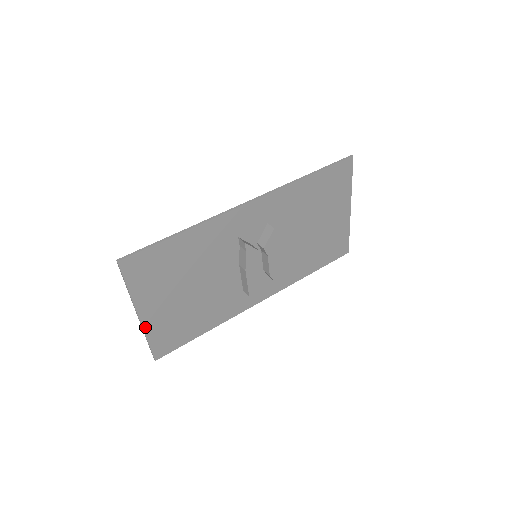
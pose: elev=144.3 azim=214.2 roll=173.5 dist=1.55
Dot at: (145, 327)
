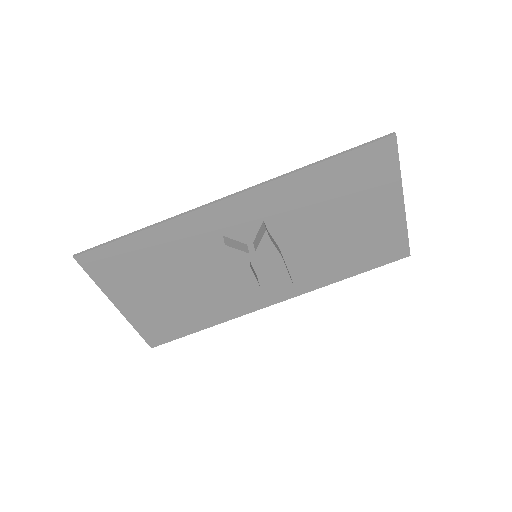
Dot at: (129, 318)
